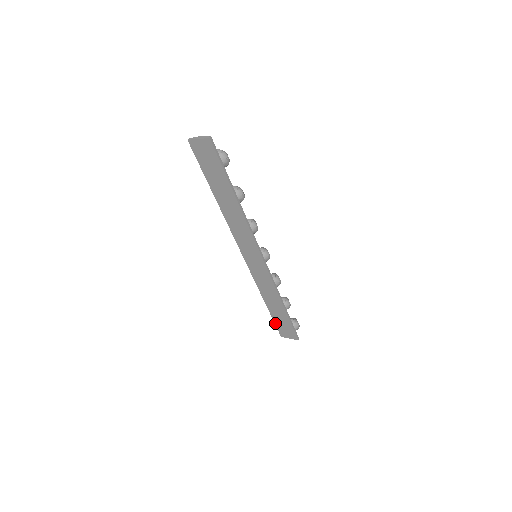
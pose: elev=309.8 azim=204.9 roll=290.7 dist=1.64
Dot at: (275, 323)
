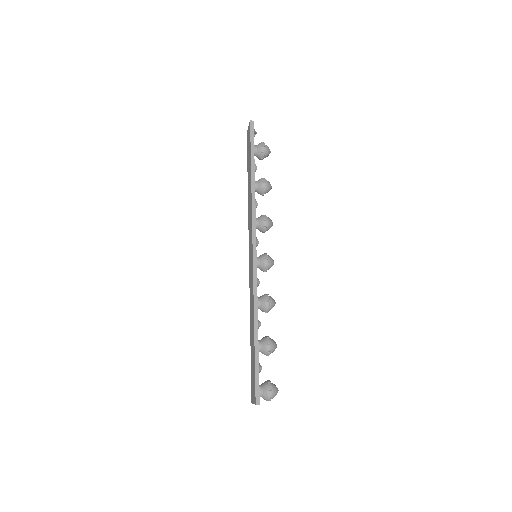
Dot at: (251, 372)
